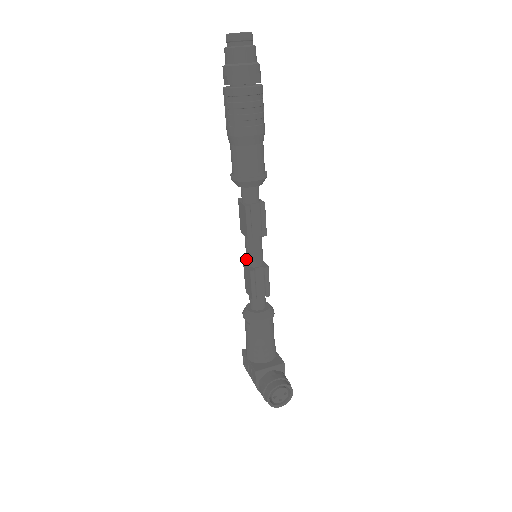
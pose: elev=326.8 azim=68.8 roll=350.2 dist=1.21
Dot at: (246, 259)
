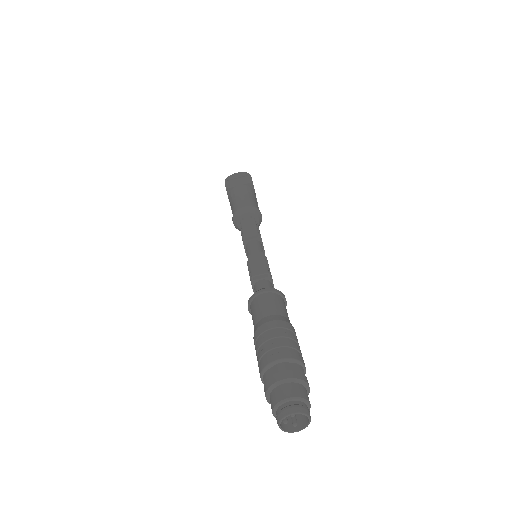
Dot at: occluded
